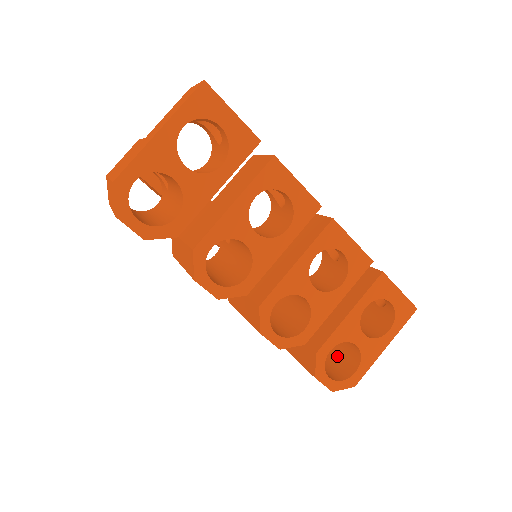
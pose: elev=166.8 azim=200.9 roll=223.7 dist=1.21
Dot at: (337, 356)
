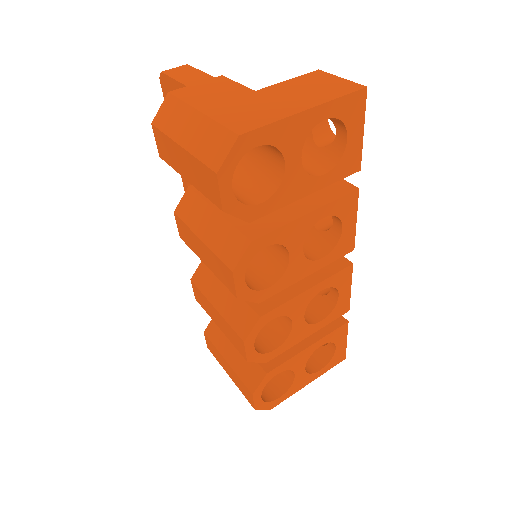
Dot at: occluded
